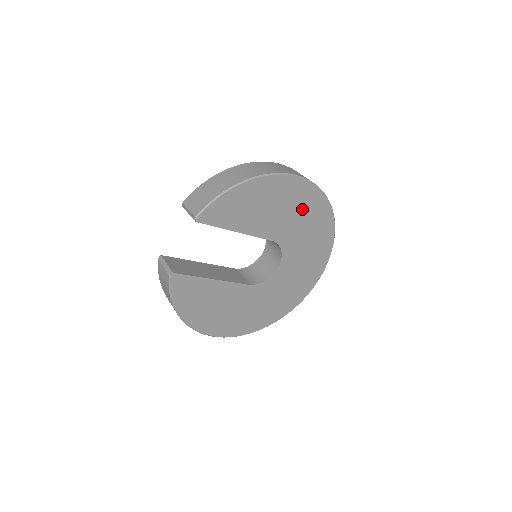
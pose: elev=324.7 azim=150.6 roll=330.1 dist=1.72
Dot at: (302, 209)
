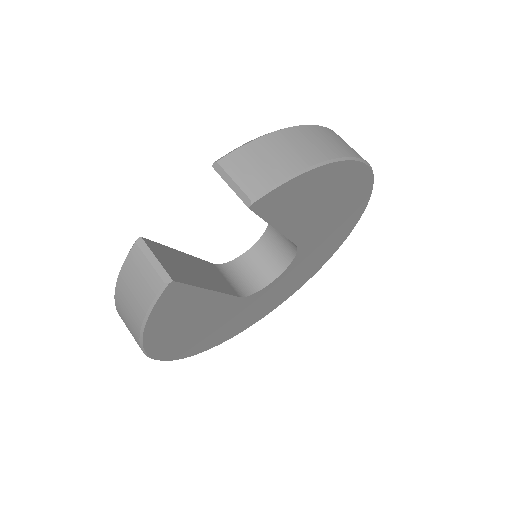
Dot at: (344, 210)
